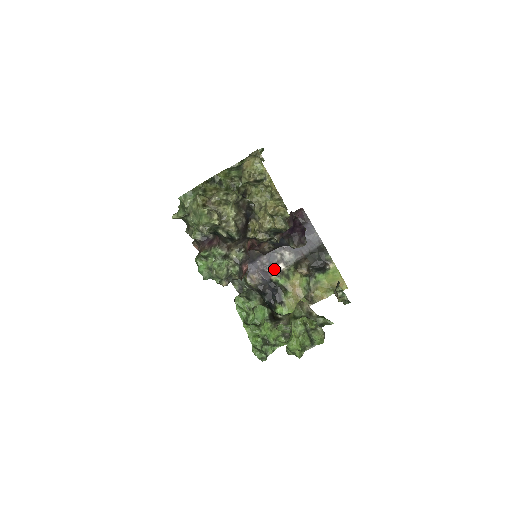
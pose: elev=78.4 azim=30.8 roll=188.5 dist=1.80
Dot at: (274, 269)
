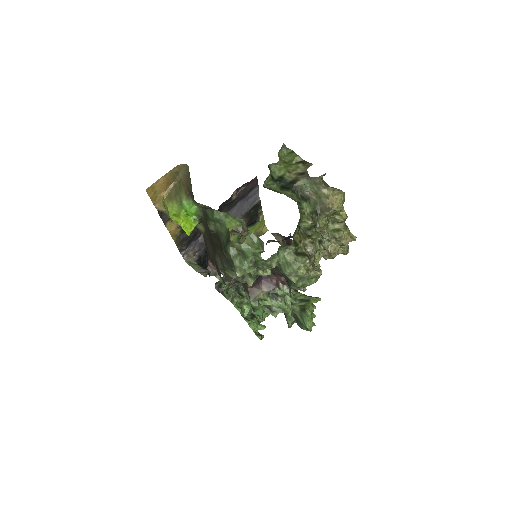
Dot at: occluded
